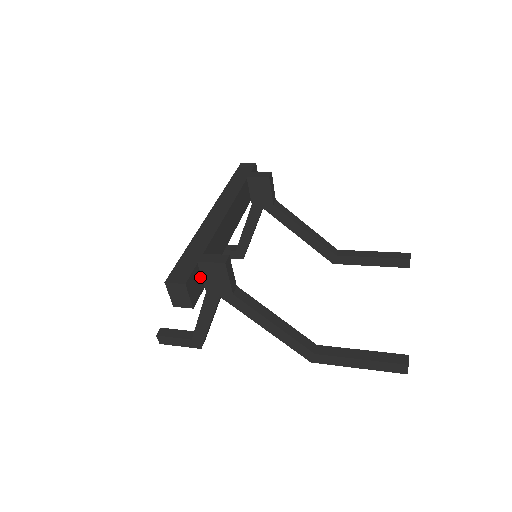
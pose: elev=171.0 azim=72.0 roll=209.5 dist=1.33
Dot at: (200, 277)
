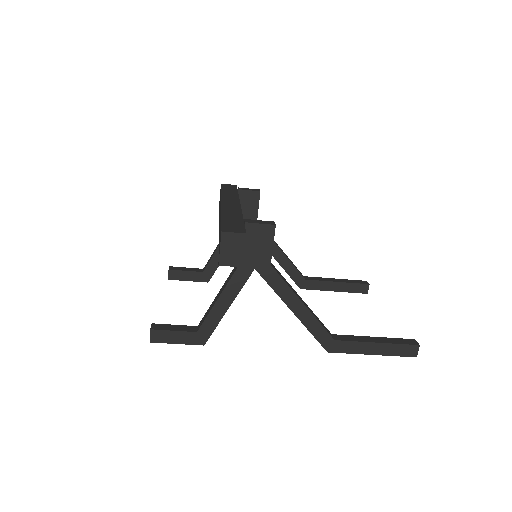
Dot at: occluded
